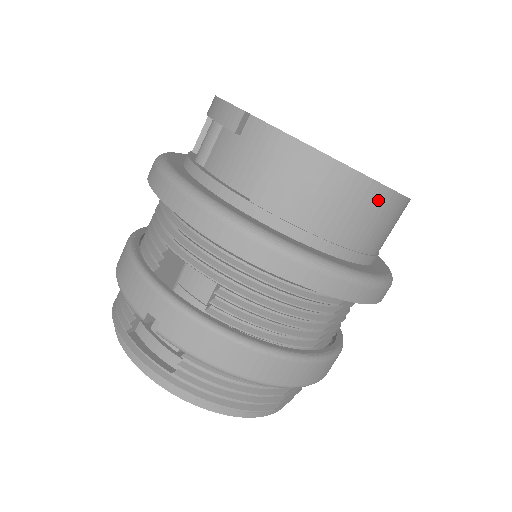
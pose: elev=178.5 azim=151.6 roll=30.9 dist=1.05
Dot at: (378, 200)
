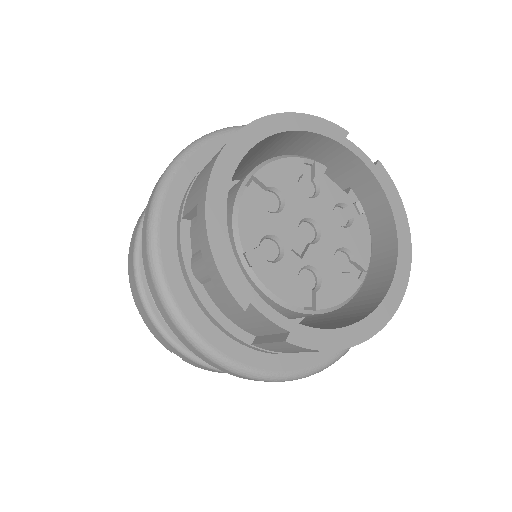
Dot at: occluded
